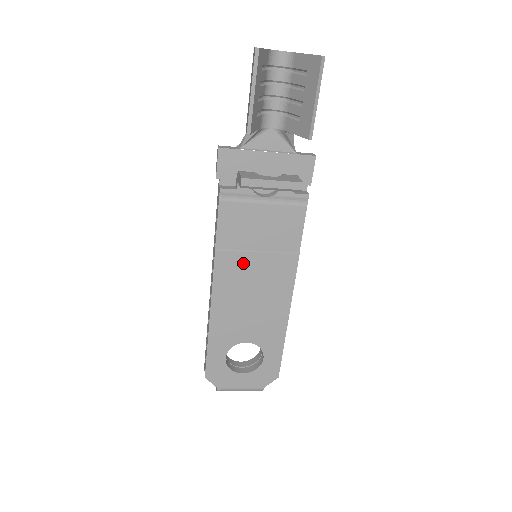
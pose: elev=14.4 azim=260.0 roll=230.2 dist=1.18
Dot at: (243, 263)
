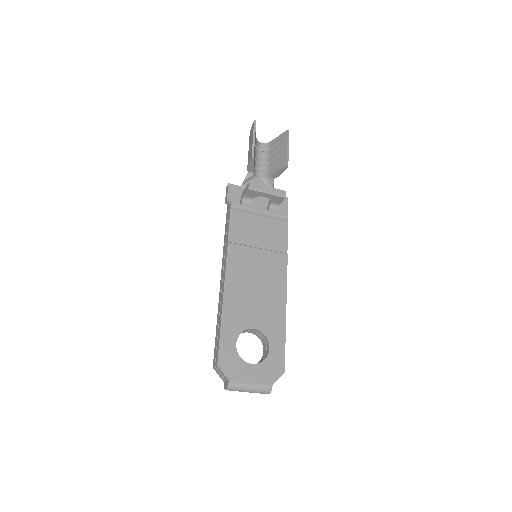
Dot at: (248, 255)
